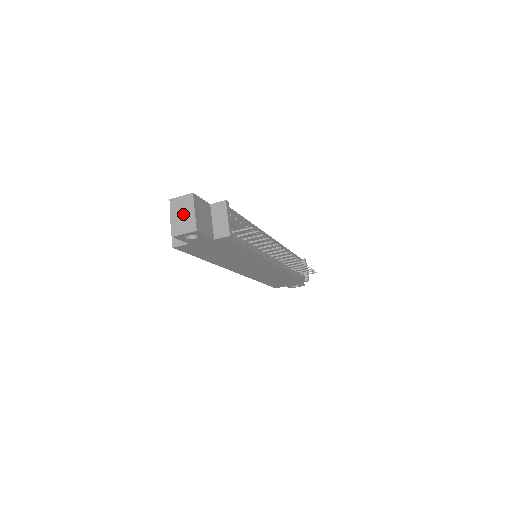
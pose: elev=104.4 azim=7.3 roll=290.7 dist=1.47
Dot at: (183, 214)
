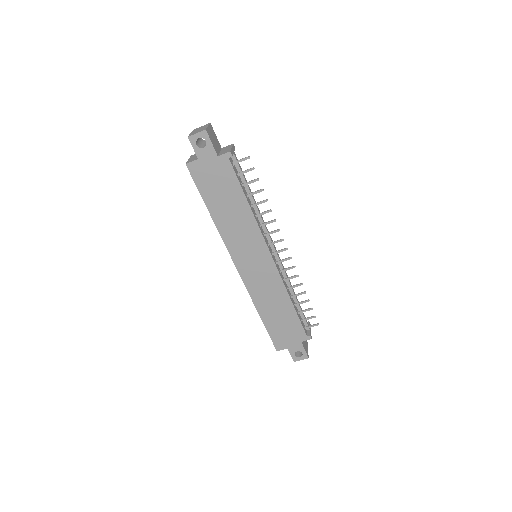
Dot at: (200, 129)
